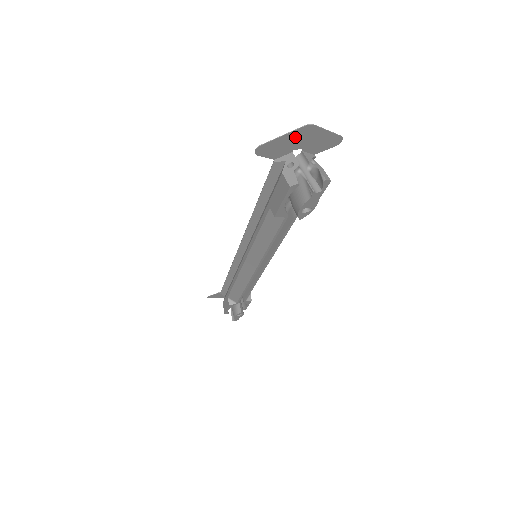
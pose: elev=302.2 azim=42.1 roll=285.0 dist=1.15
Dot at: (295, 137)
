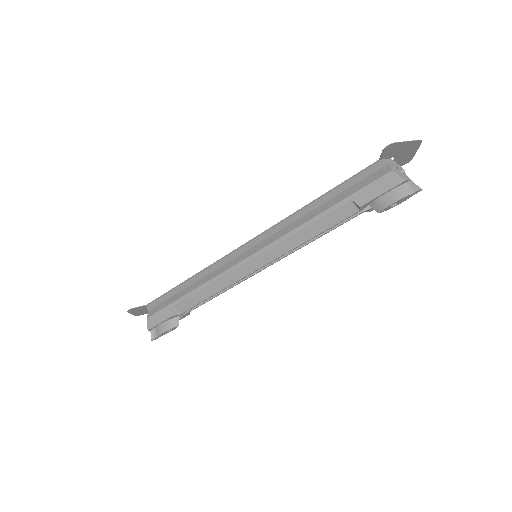
Dot at: (407, 146)
